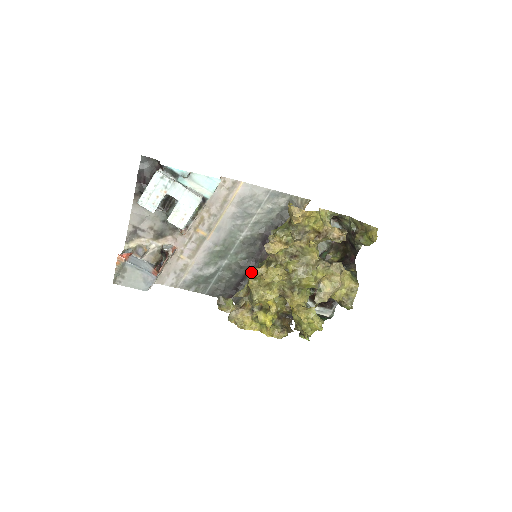
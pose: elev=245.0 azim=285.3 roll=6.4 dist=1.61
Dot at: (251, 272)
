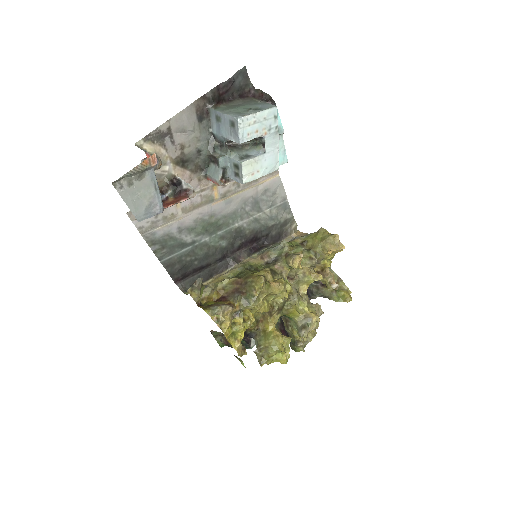
Dot at: (257, 272)
